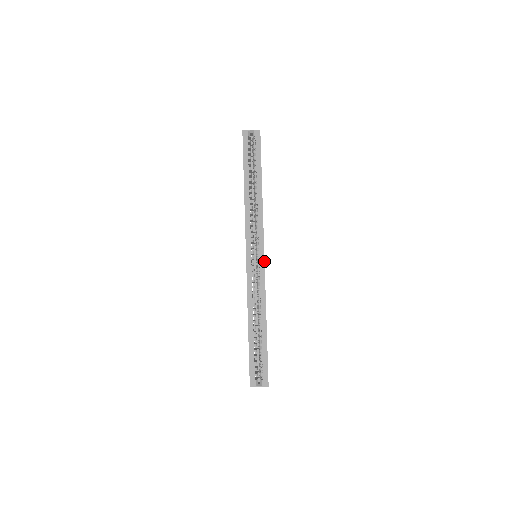
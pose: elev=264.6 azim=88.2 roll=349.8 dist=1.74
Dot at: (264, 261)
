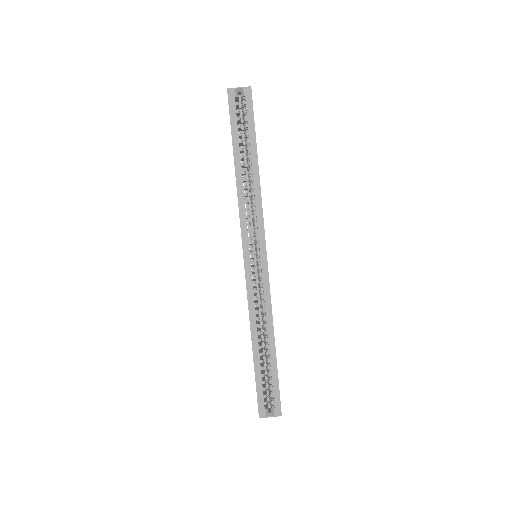
Dot at: (267, 264)
